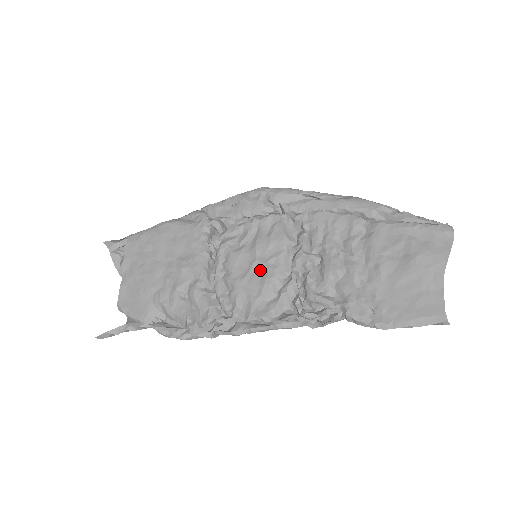
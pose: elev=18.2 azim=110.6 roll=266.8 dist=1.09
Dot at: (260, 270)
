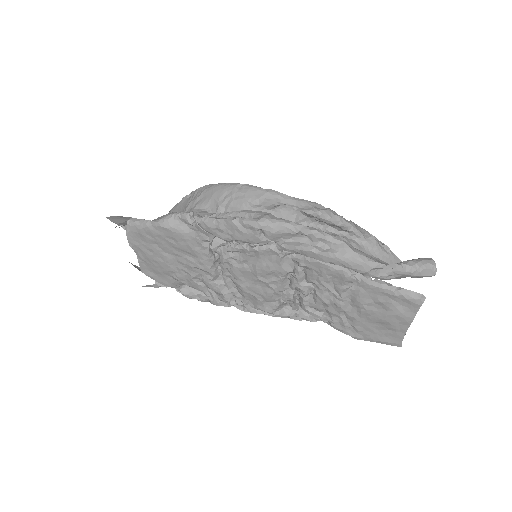
Dot at: (262, 285)
